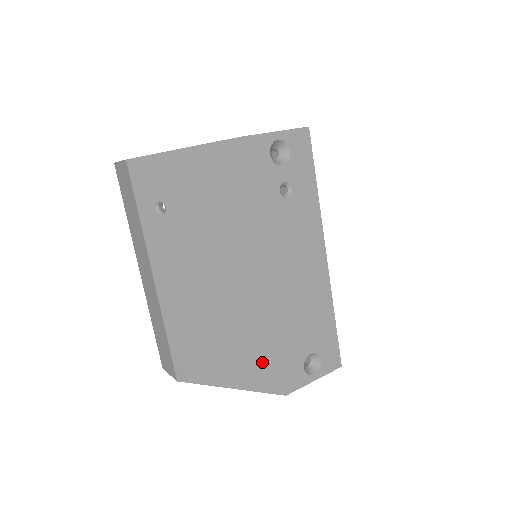
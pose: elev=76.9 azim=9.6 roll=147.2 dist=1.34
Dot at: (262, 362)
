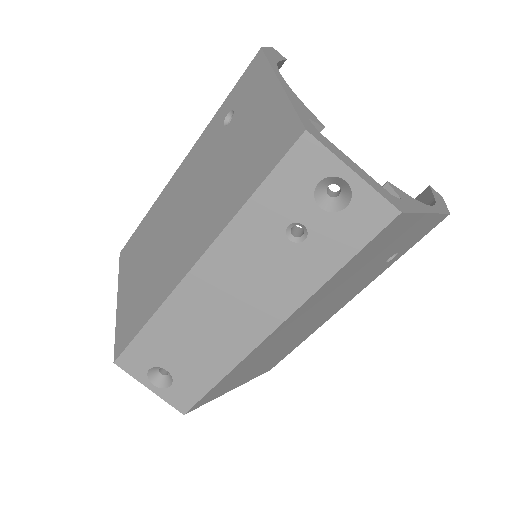
Dot at: (133, 320)
